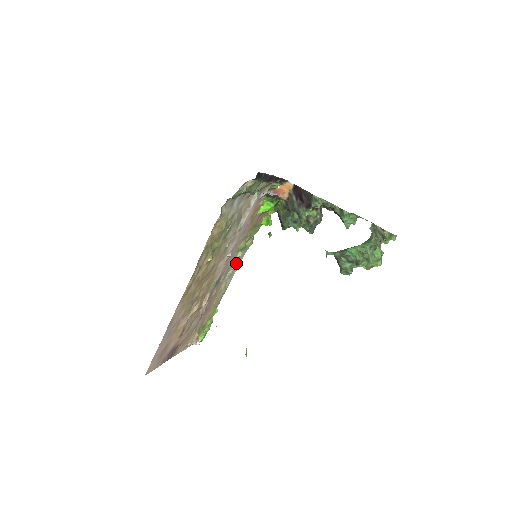
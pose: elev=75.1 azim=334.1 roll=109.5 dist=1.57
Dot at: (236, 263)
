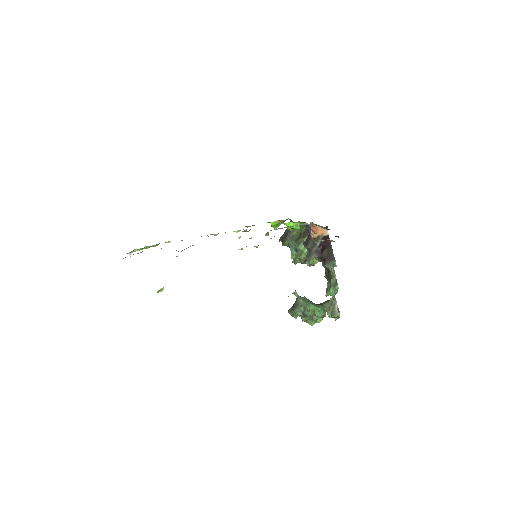
Dot at: occluded
